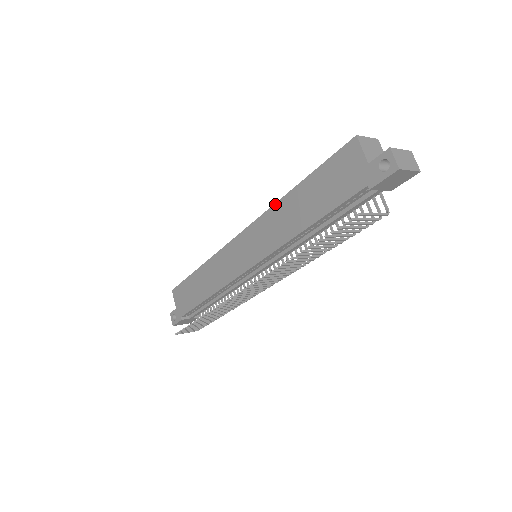
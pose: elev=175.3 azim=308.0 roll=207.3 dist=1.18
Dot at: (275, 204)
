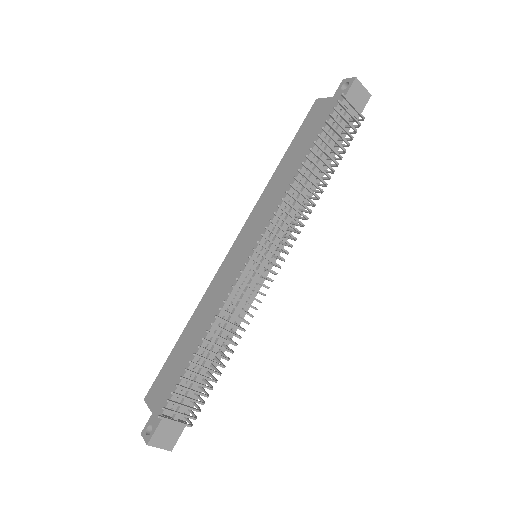
Dot at: (265, 188)
